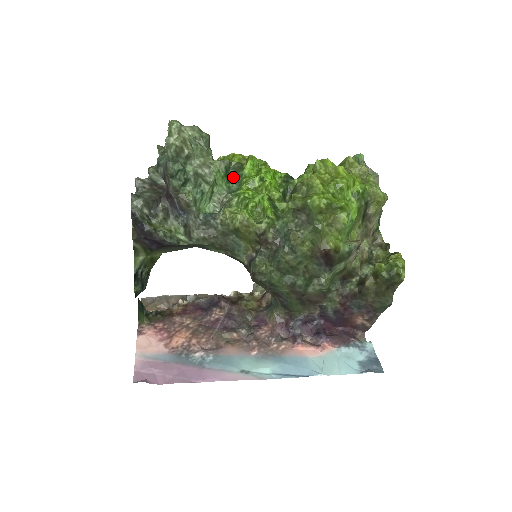
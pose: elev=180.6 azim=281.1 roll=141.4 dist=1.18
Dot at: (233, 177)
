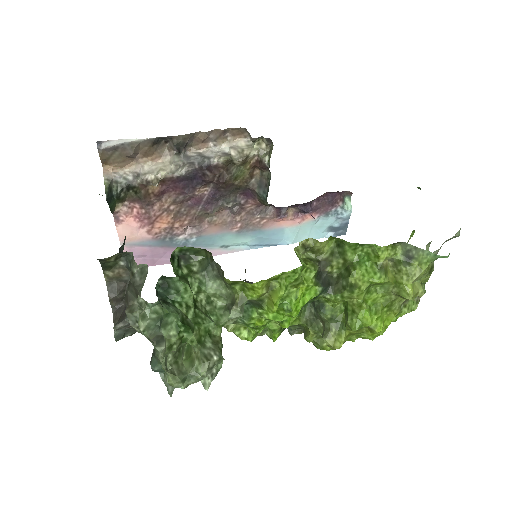
Dot at: occluded
